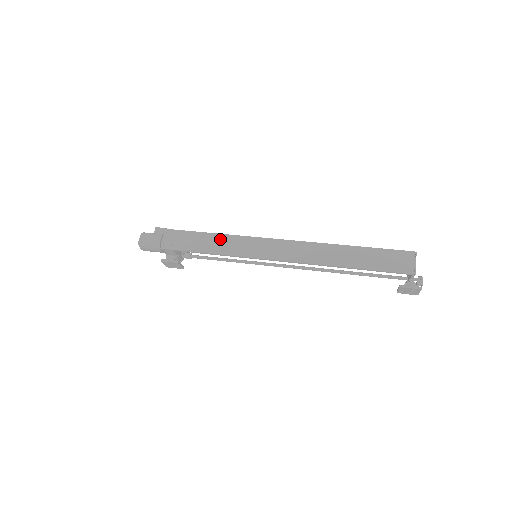
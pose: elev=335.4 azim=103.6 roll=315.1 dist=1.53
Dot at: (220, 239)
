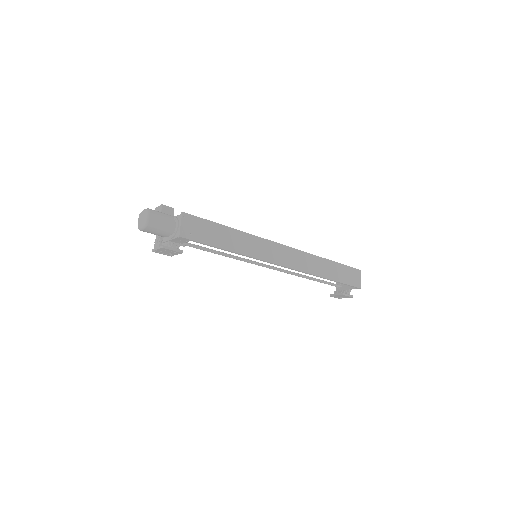
Dot at: (238, 236)
